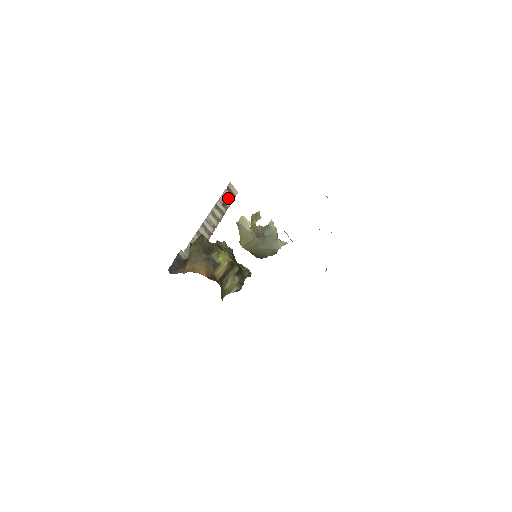
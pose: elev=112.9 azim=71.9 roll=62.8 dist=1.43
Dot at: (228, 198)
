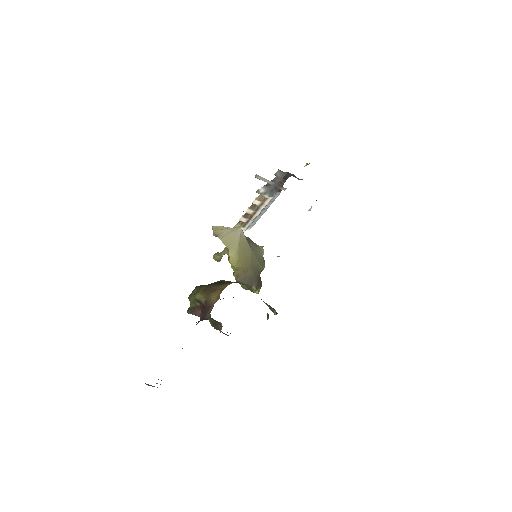
Dot at: occluded
